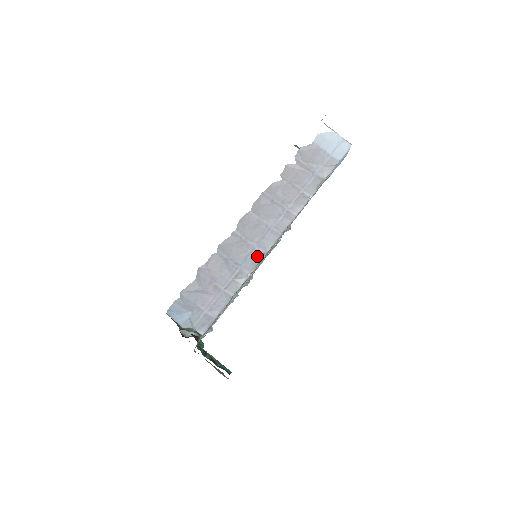
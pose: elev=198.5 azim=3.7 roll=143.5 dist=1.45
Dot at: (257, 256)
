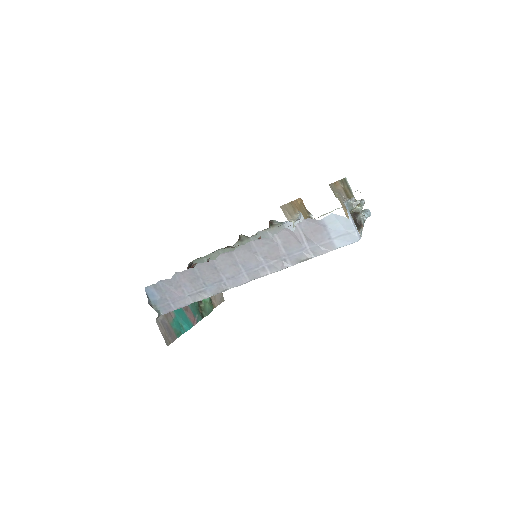
Dot at: (222, 287)
